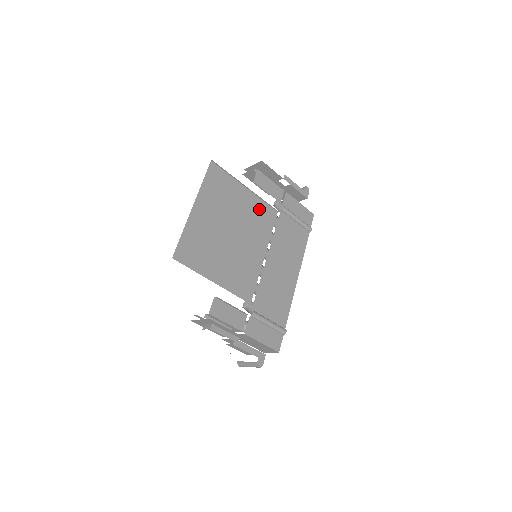
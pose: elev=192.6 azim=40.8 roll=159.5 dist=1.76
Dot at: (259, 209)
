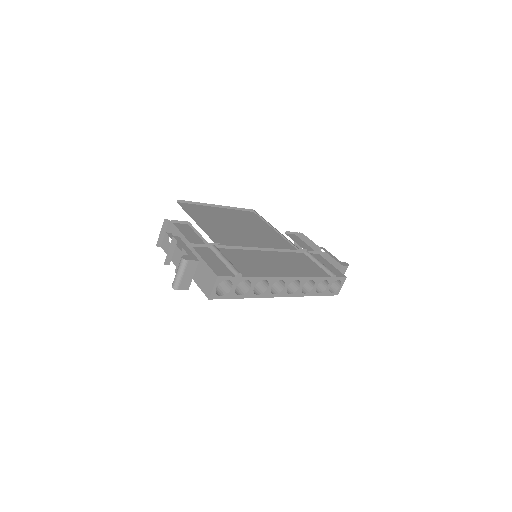
Dot at: (279, 240)
